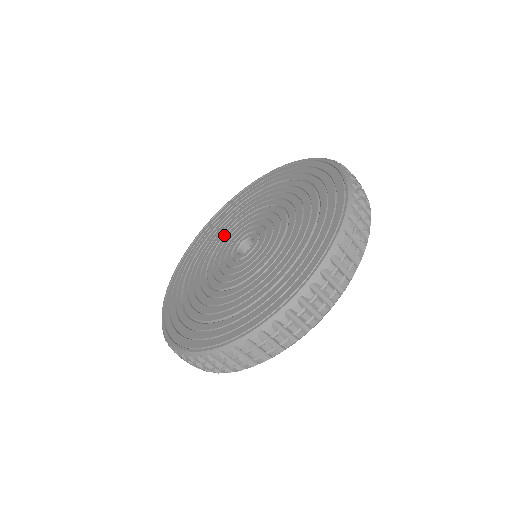
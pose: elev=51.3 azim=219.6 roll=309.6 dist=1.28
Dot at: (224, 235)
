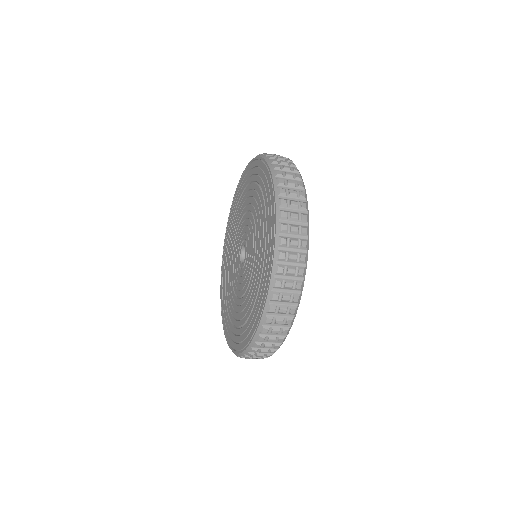
Dot at: (231, 262)
